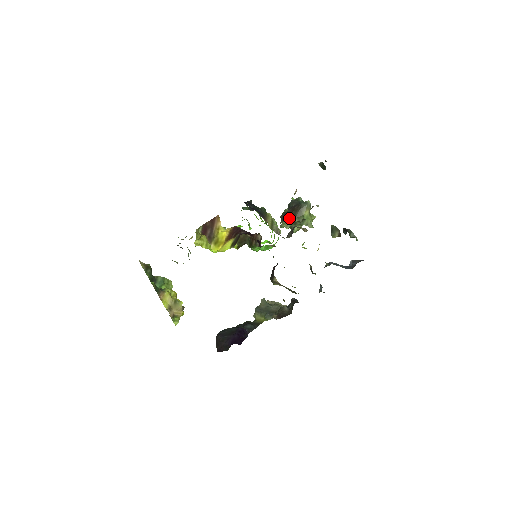
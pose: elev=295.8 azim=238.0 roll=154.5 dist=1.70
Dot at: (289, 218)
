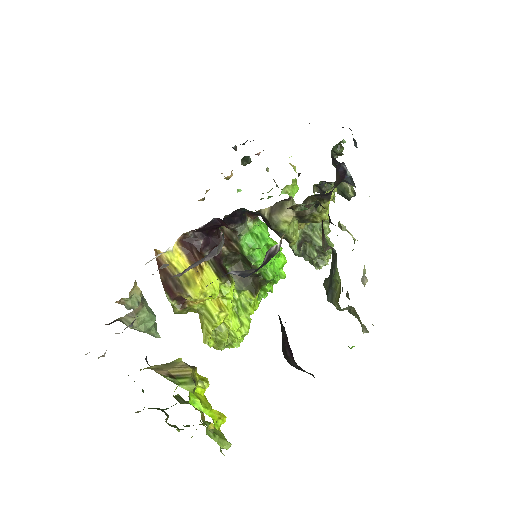
Dot at: occluded
